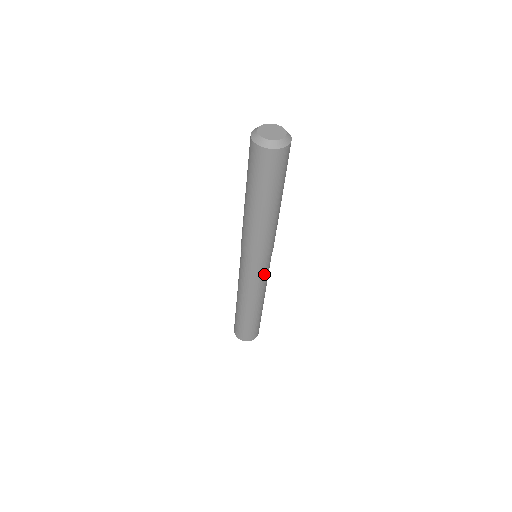
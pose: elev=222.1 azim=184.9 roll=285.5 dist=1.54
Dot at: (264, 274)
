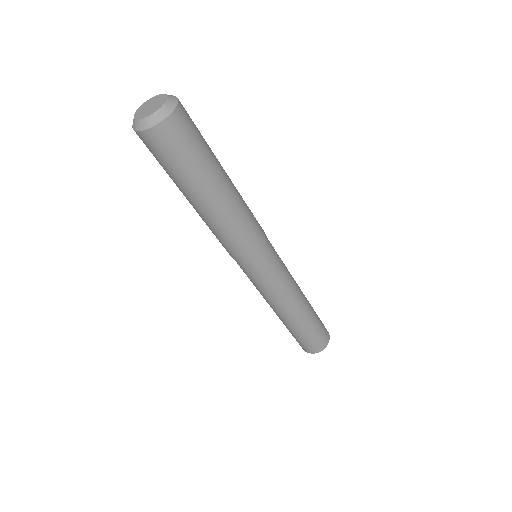
Dot at: (278, 268)
